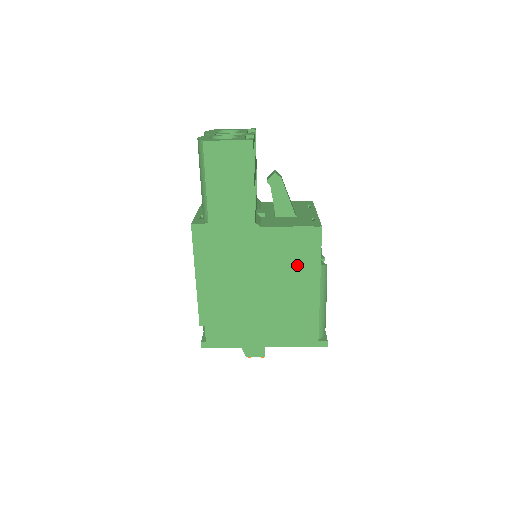
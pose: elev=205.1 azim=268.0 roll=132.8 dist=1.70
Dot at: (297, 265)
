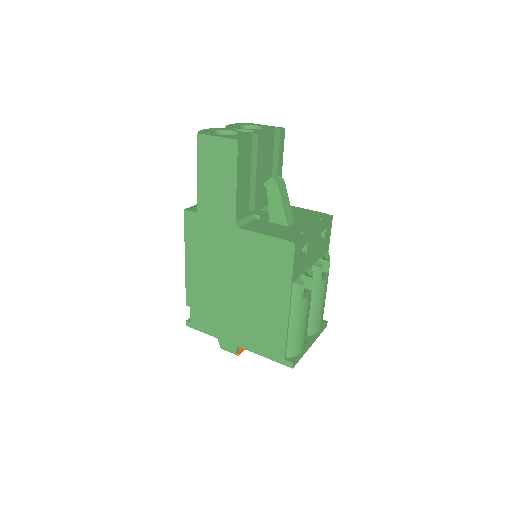
Dot at: (270, 276)
